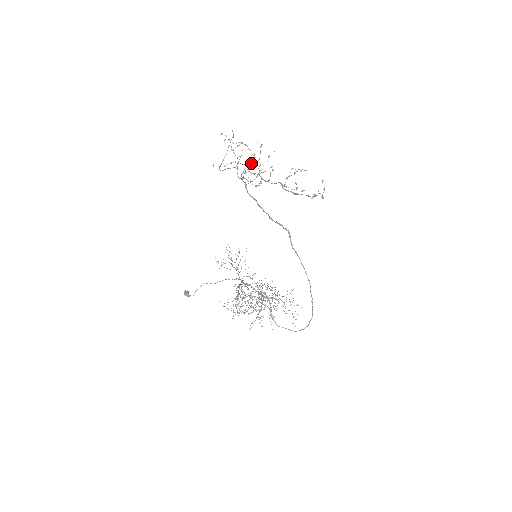
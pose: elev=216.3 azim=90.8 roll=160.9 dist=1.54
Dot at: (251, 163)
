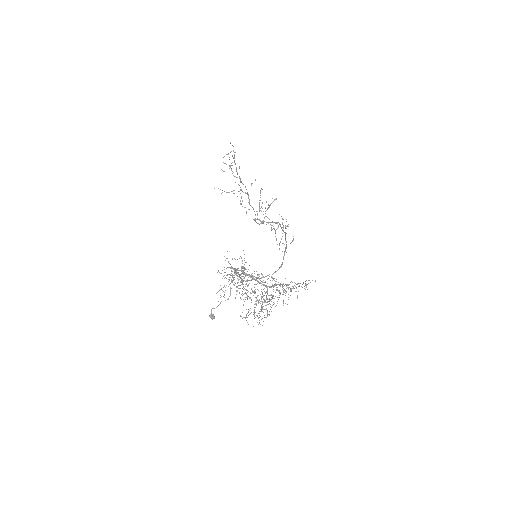
Dot at: (259, 205)
